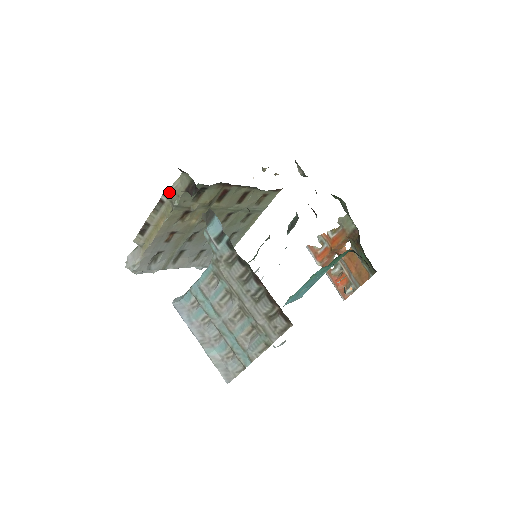
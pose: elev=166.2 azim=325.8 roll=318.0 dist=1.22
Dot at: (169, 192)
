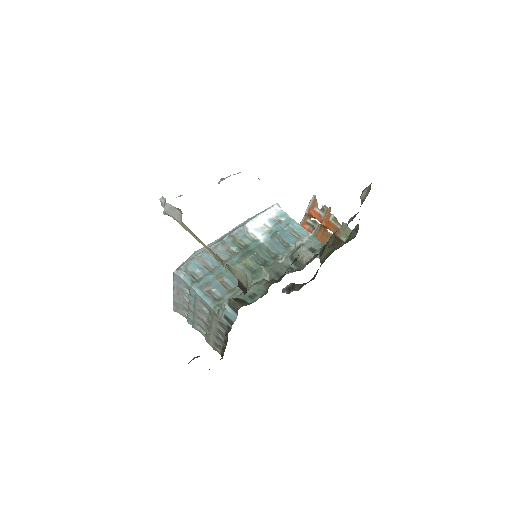
Dot at: (228, 265)
